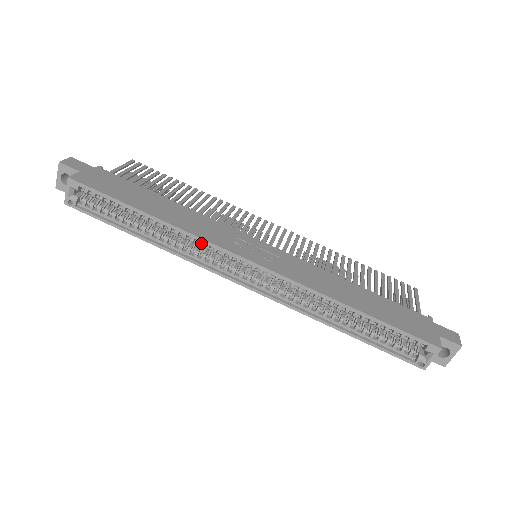
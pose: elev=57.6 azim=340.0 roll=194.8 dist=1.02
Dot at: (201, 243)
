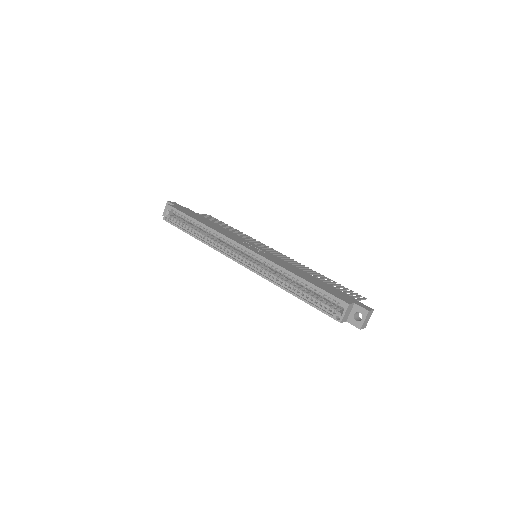
Dot at: (223, 239)
